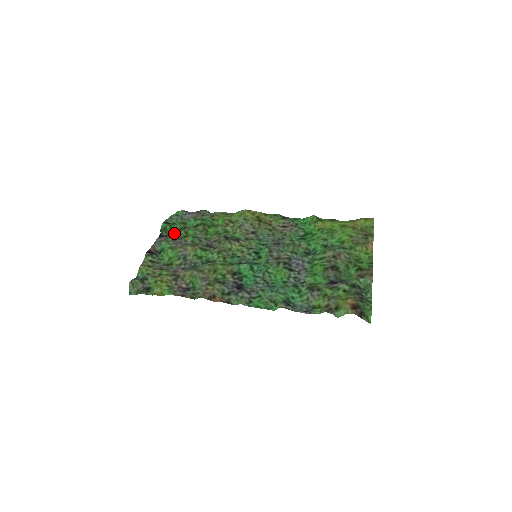
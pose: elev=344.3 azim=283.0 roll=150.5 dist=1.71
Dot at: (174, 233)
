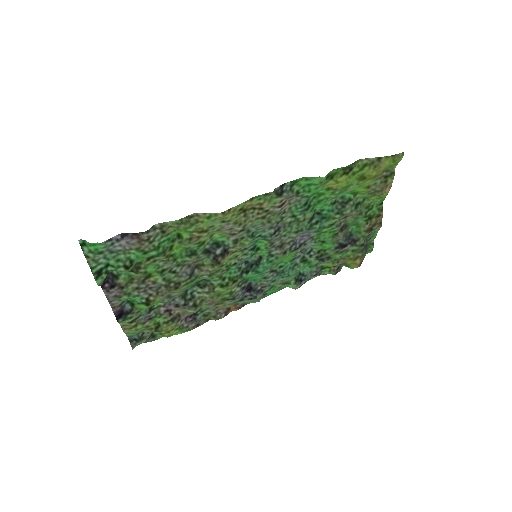
Dot at: occluded
